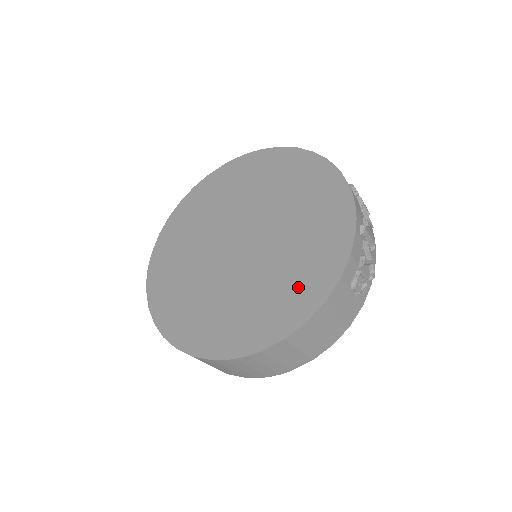
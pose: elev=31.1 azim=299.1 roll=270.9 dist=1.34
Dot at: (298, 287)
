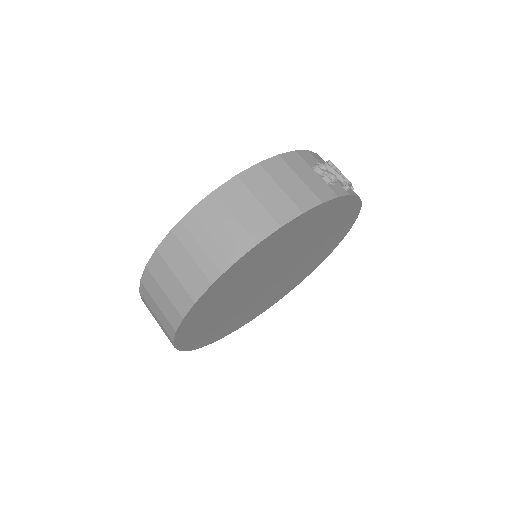
Dot at: occluded
